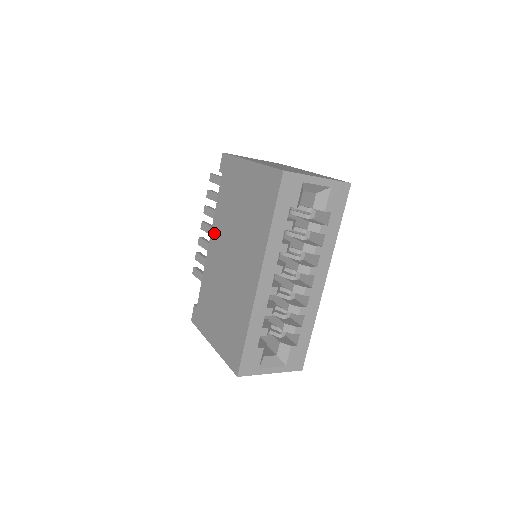
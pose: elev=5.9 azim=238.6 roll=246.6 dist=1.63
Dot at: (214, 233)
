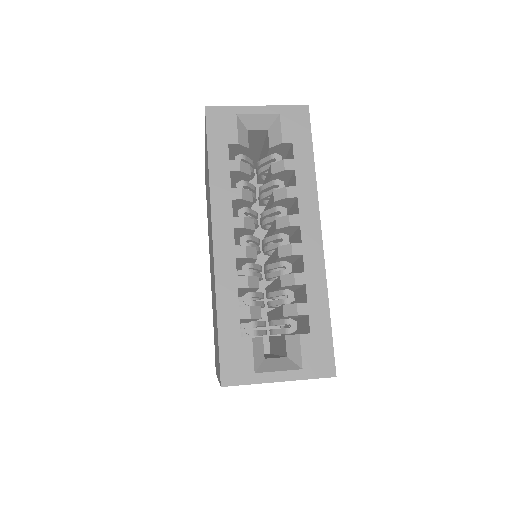
Dot at: (209, 250)
